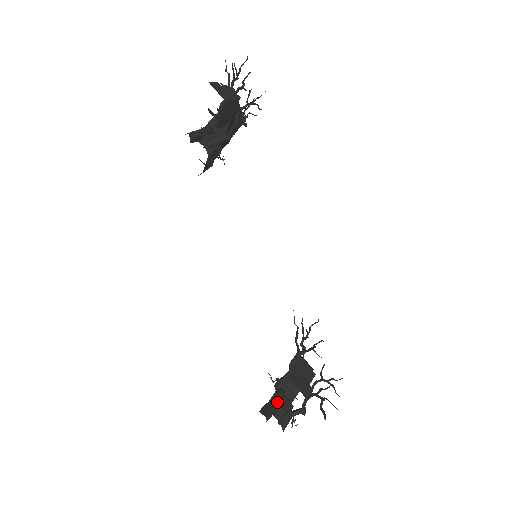
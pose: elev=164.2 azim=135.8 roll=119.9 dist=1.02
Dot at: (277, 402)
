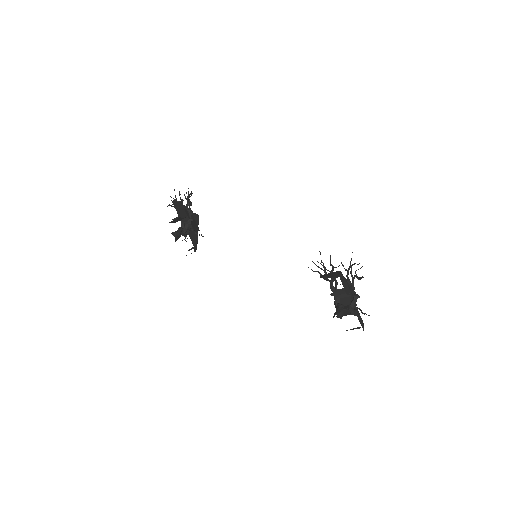
Dot at: (339, 308)
